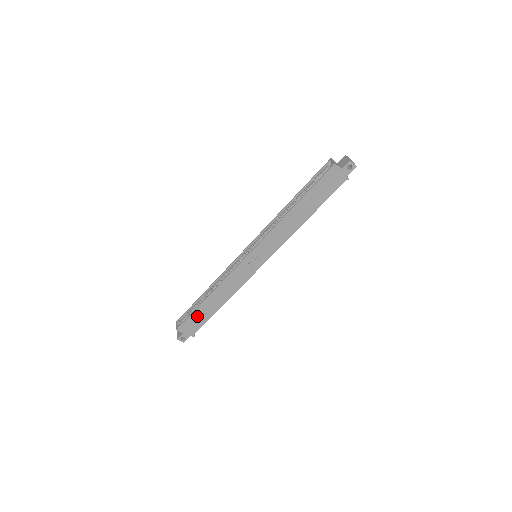
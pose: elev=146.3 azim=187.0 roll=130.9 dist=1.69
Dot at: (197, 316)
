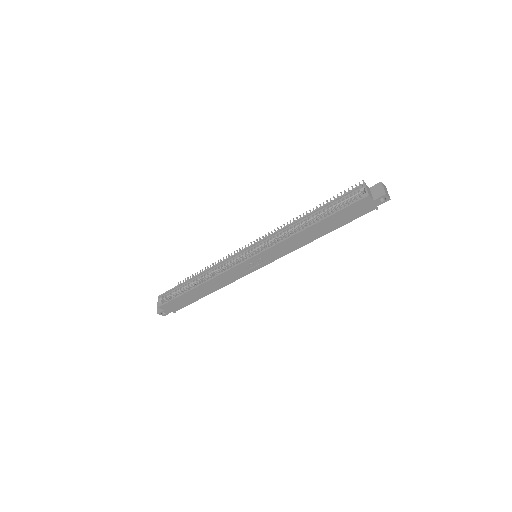
Dot at: (182, 299)
